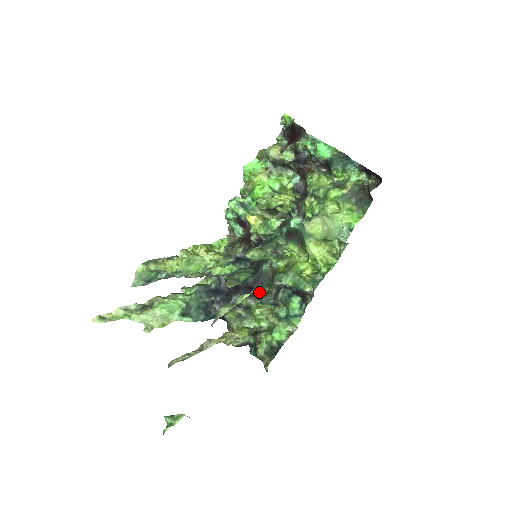
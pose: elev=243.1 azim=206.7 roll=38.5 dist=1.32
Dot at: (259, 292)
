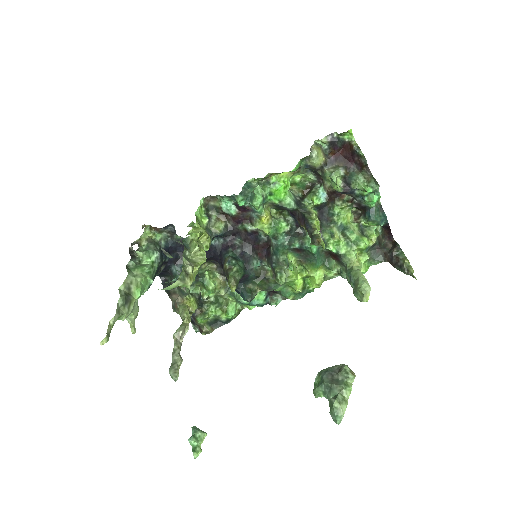
Dot at: (242, 286)
